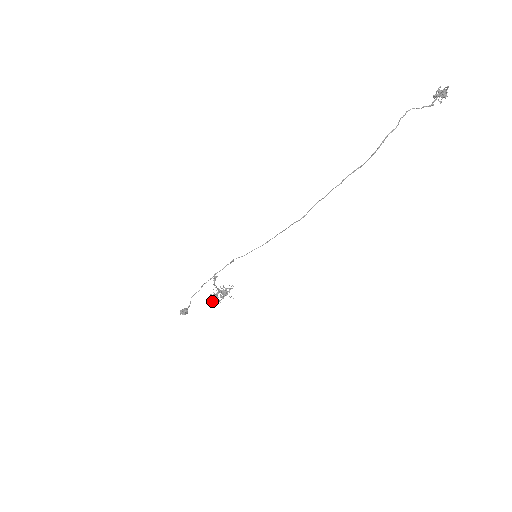
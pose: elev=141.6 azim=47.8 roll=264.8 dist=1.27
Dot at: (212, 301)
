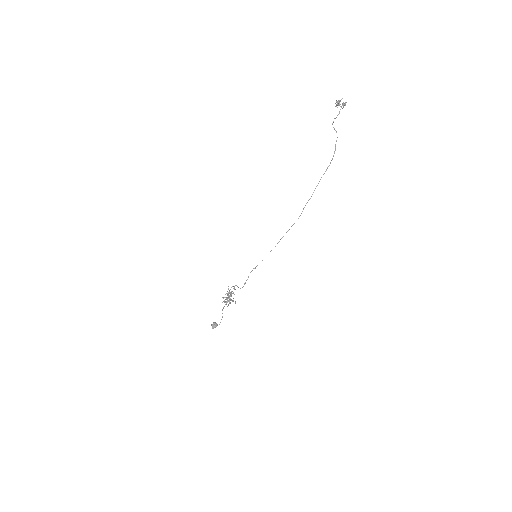
Dot at: (228, 305)
